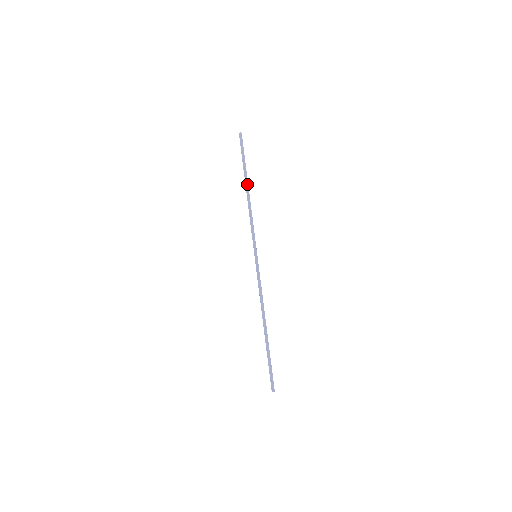
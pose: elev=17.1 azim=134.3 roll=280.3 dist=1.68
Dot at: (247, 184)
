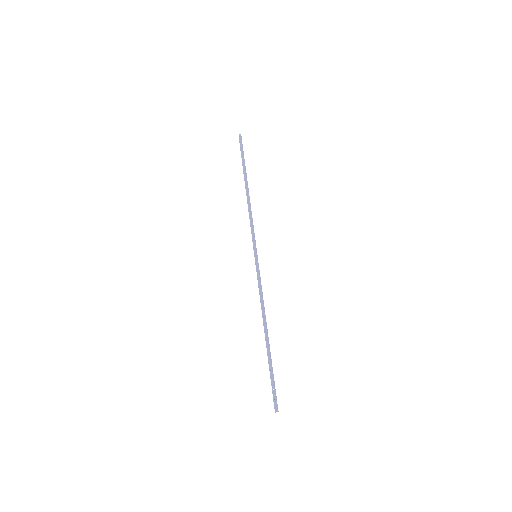
Dot at: (247, 183)
